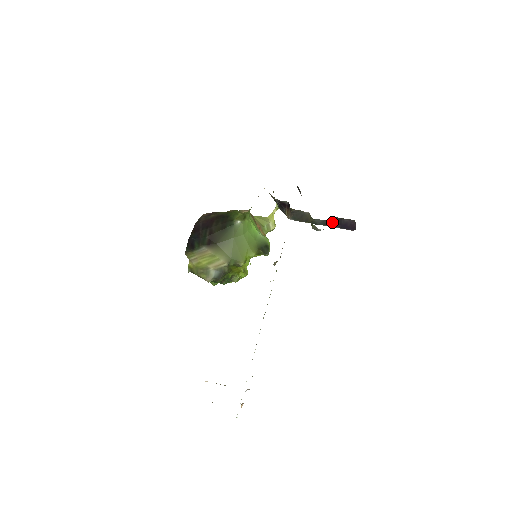
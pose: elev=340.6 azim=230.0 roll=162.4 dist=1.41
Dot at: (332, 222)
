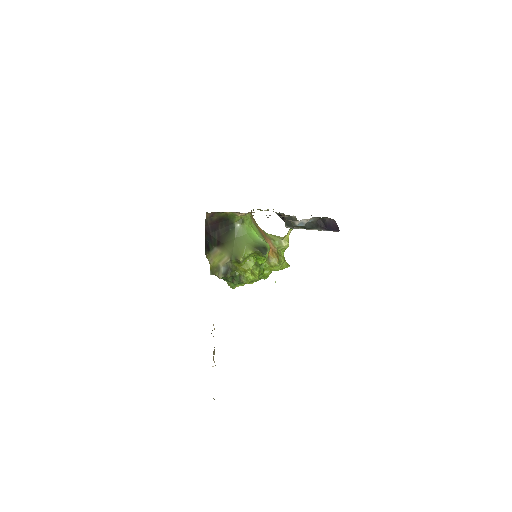
Dot at: (317, 224)
